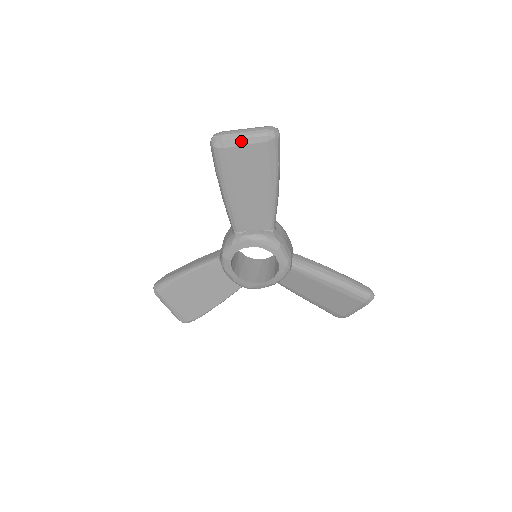
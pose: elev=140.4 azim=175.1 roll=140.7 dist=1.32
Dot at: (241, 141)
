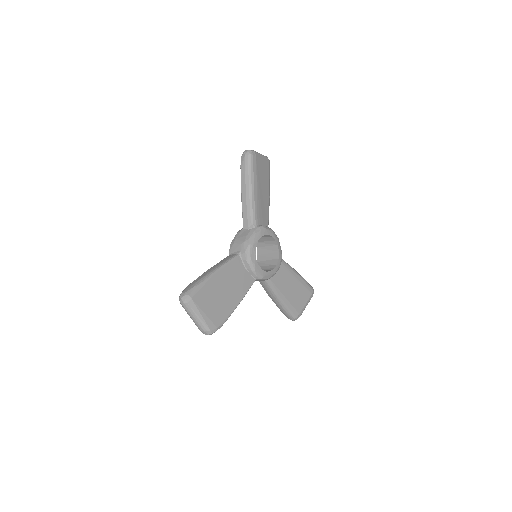
Dot at: (261, 156)
